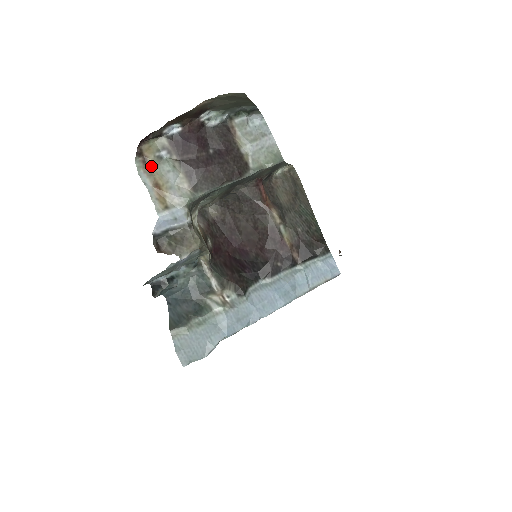
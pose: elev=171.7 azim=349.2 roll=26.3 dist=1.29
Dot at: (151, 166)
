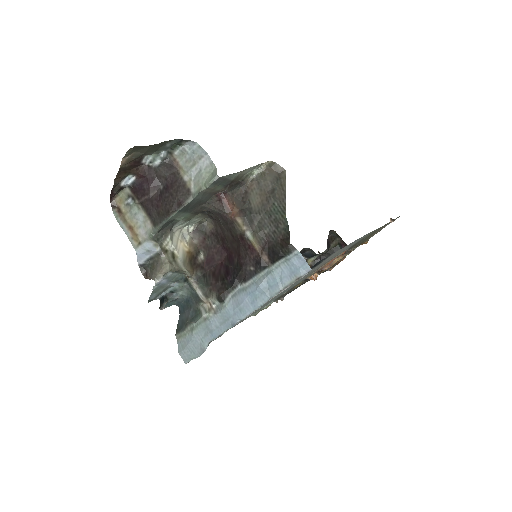
Dot at: (124, 213)
